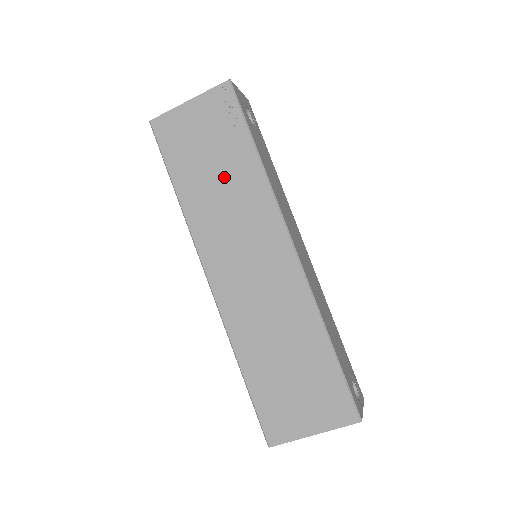
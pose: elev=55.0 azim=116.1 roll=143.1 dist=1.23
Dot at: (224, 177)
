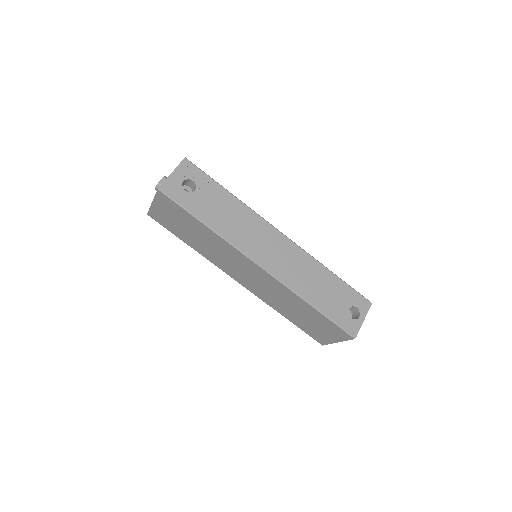
Dot at: (202, 238)
